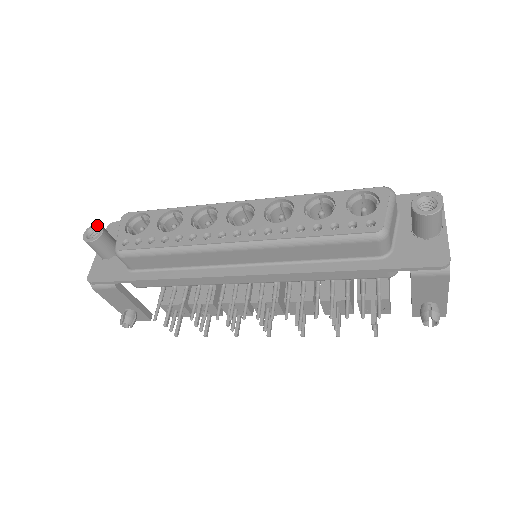
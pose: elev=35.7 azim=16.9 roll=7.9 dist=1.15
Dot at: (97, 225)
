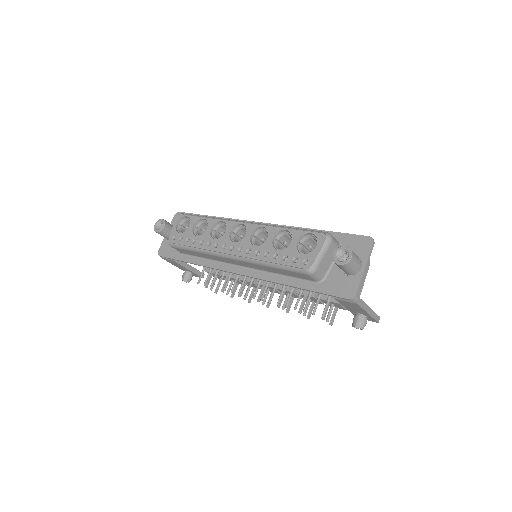
Dot at: (162, 220)
